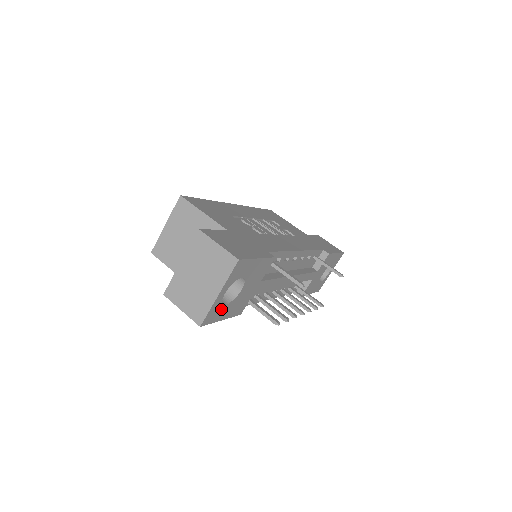
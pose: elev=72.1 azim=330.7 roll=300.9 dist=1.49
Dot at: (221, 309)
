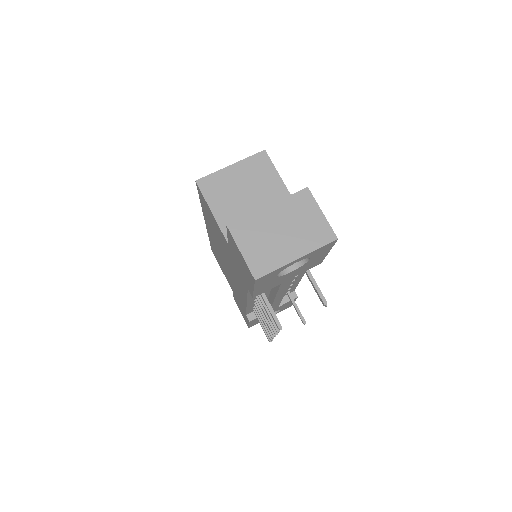
Dot at: (271, 277)
